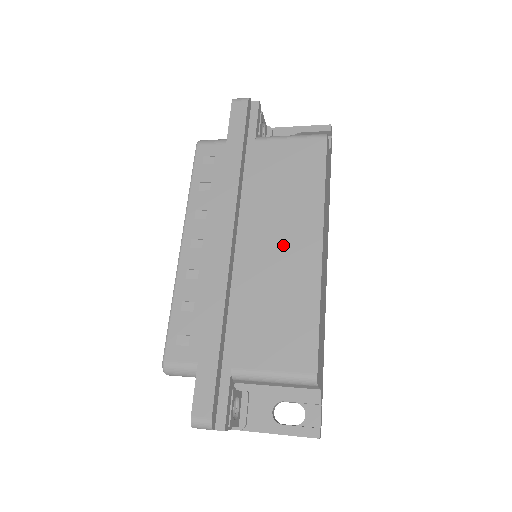
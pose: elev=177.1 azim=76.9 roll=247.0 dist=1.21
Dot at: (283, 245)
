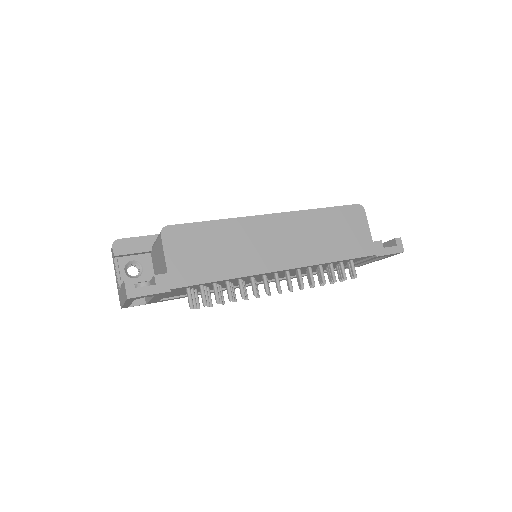
Dot at: occluded
